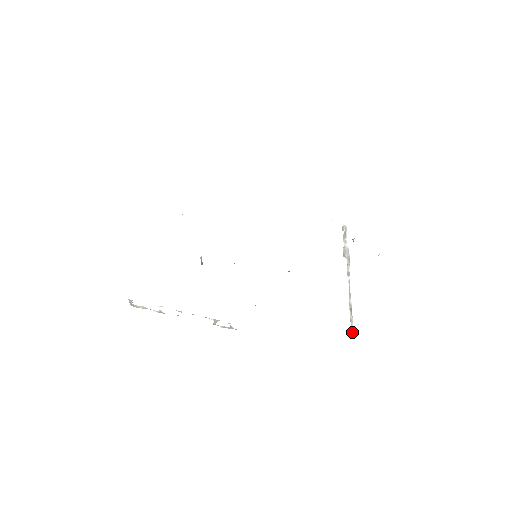
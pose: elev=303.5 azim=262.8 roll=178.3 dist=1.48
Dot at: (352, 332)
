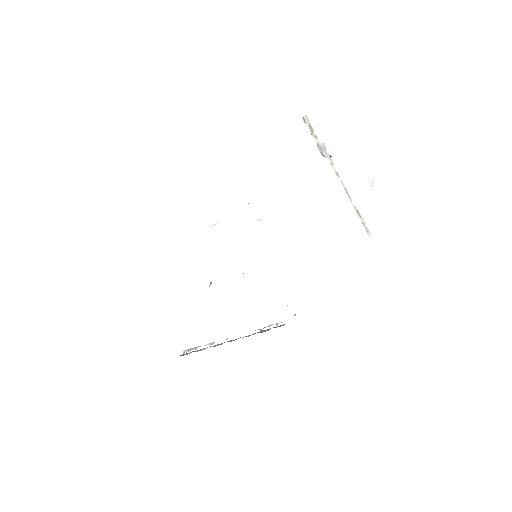
Dot at: (369, 234)
